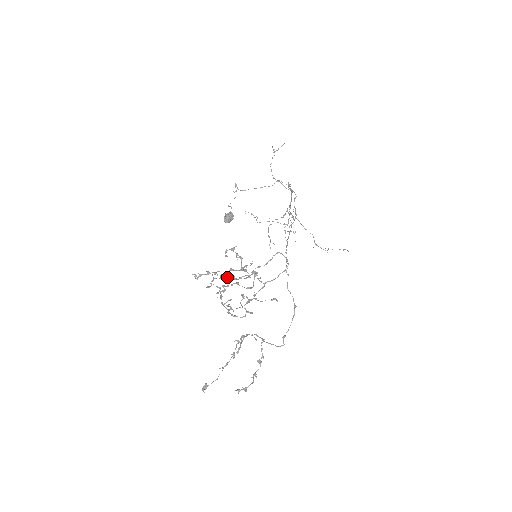
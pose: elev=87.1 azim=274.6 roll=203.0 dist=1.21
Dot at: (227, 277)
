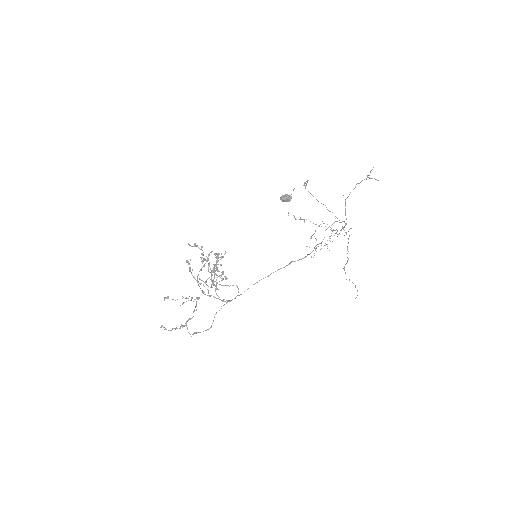
Dot at: (225, 253)
